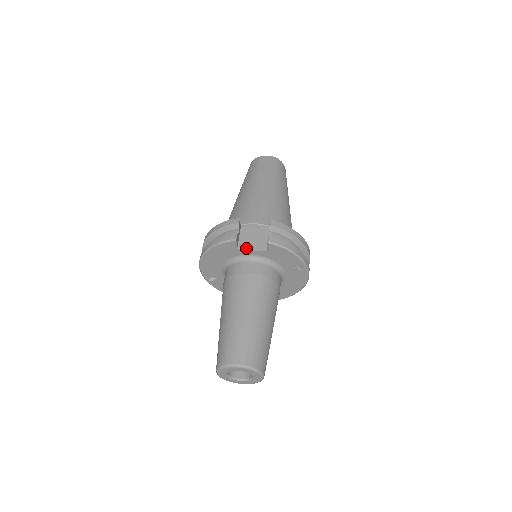
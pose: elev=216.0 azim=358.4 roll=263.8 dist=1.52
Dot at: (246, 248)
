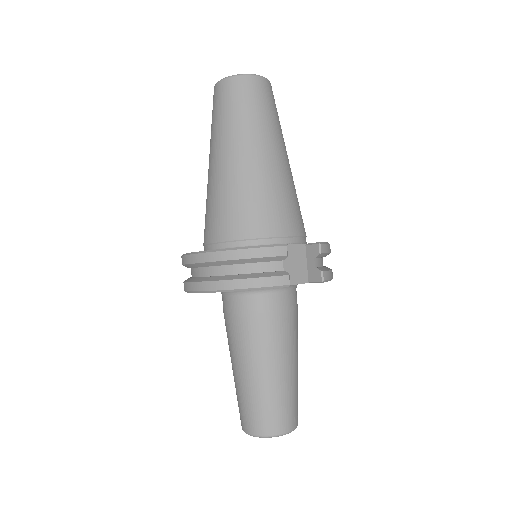
Dot at: occluded
